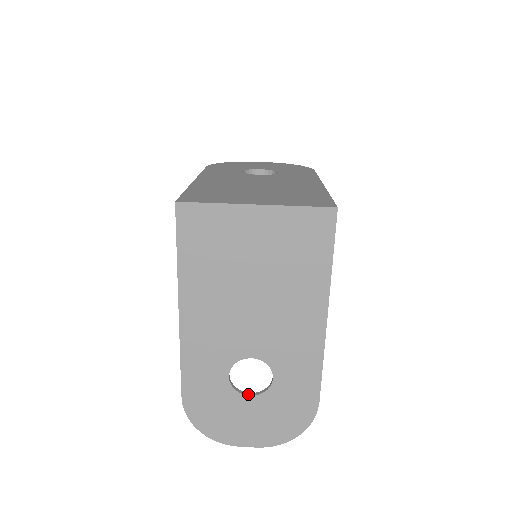
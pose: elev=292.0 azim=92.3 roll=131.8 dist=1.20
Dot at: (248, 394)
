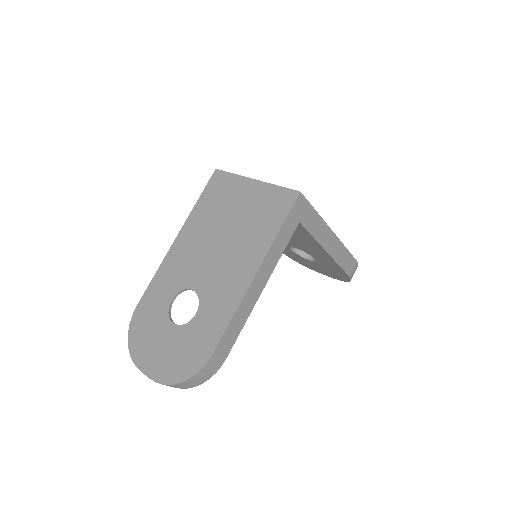
Dot at: (174, 323)
